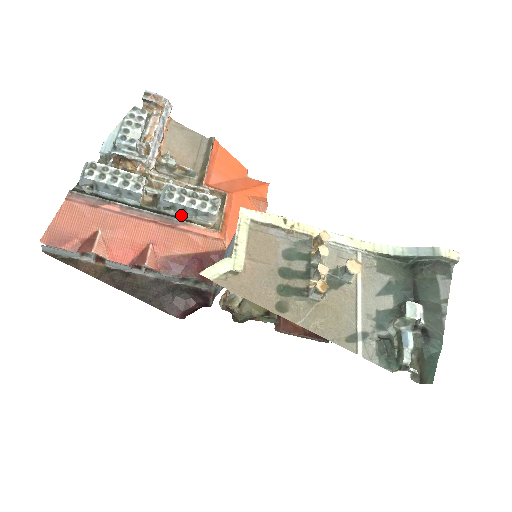
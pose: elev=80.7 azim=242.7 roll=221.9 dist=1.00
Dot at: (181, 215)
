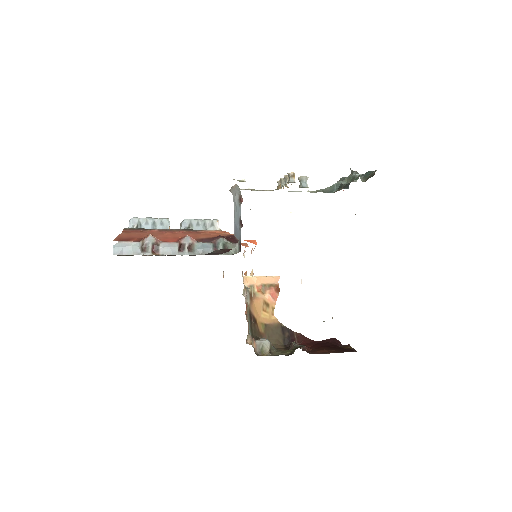
Dot at: occluded
